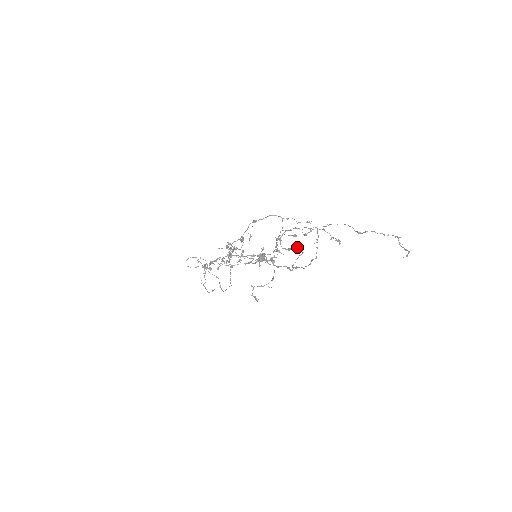
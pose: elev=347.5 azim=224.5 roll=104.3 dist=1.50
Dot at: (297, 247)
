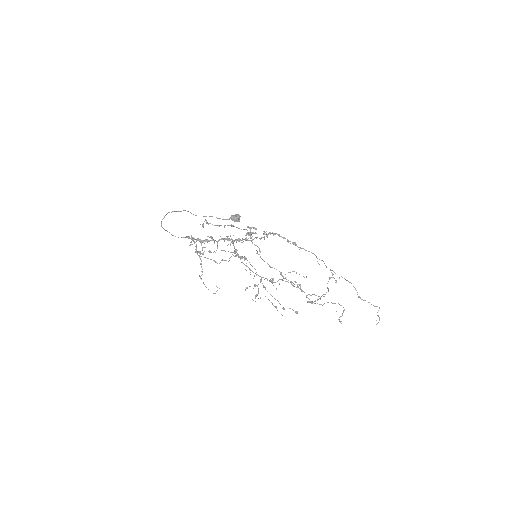
Dot at: occluded
